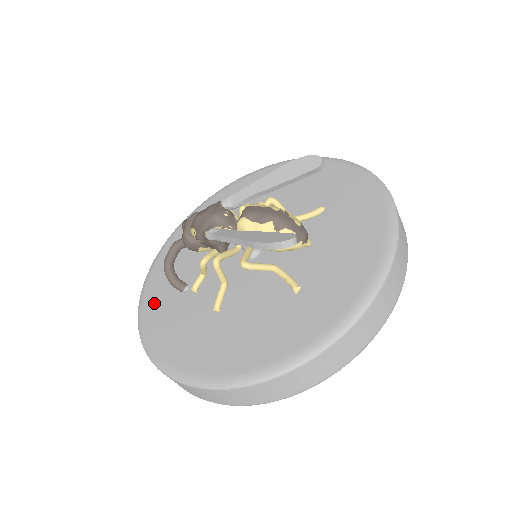
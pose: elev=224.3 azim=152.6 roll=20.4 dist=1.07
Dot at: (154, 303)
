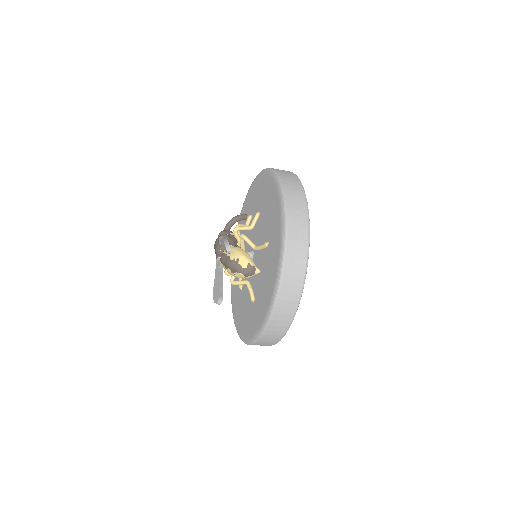
Dot at: occluded
